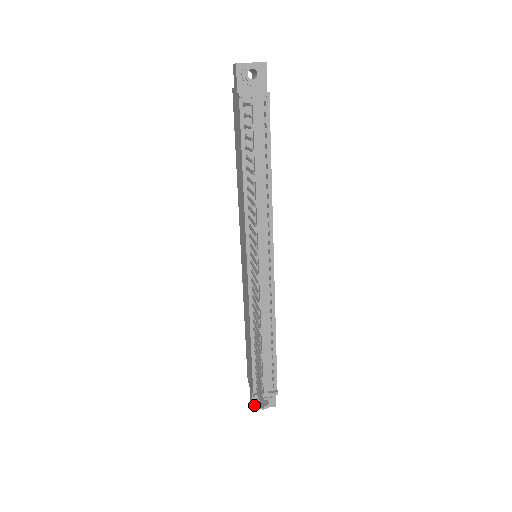
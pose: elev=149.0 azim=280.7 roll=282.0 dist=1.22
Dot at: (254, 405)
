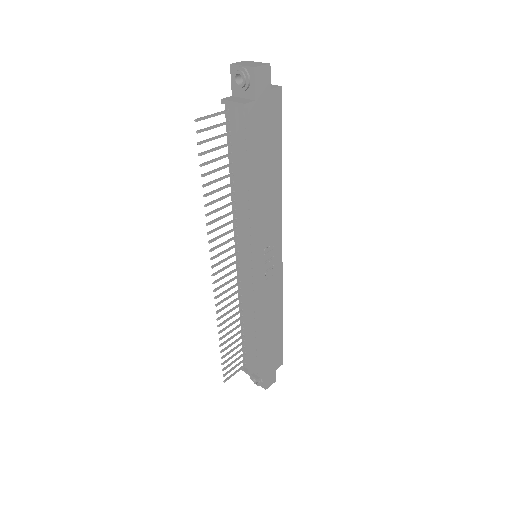
Dot at: occluded
